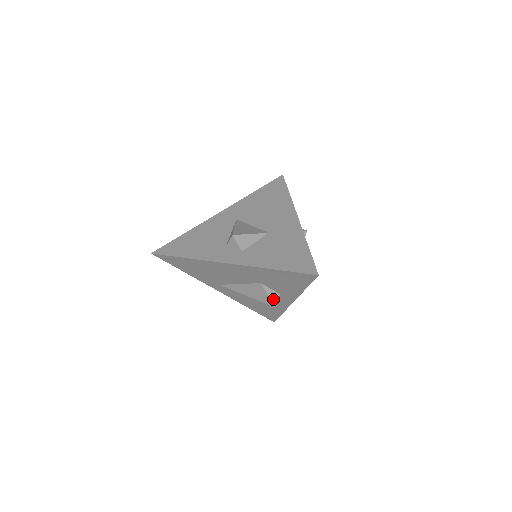
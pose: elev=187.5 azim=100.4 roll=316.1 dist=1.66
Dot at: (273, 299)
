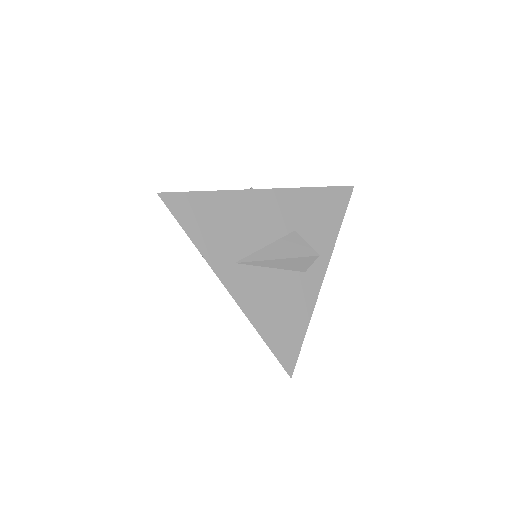
Dot at: (313, 250)
